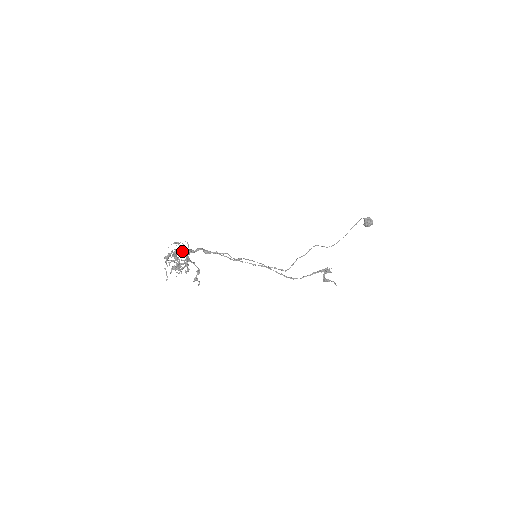
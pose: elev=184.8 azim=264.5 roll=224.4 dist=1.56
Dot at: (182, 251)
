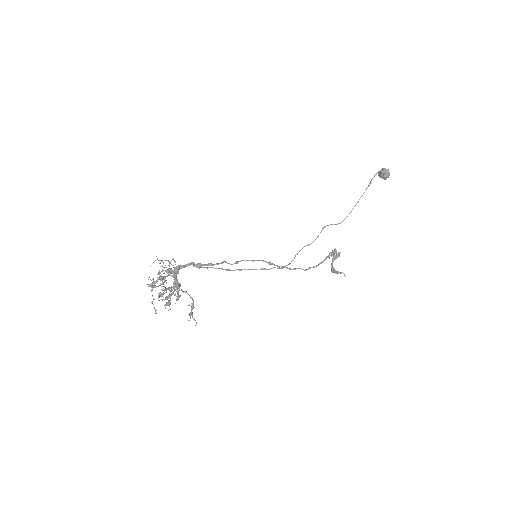
Dot at: (169, 273)
